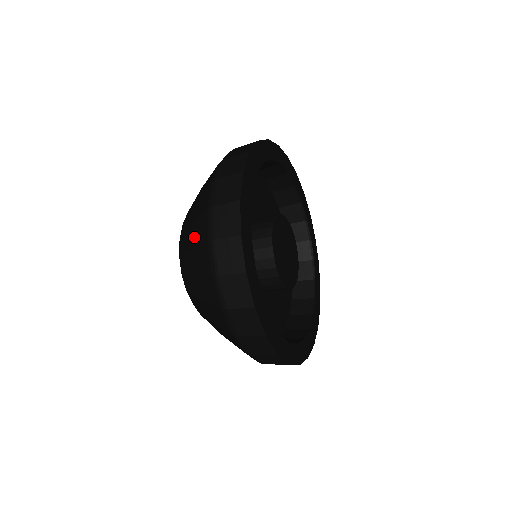
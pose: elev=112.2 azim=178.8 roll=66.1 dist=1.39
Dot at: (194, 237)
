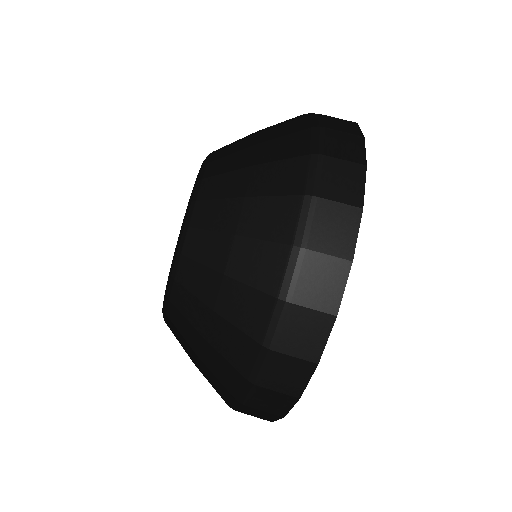
Dot at: (239, 262)
